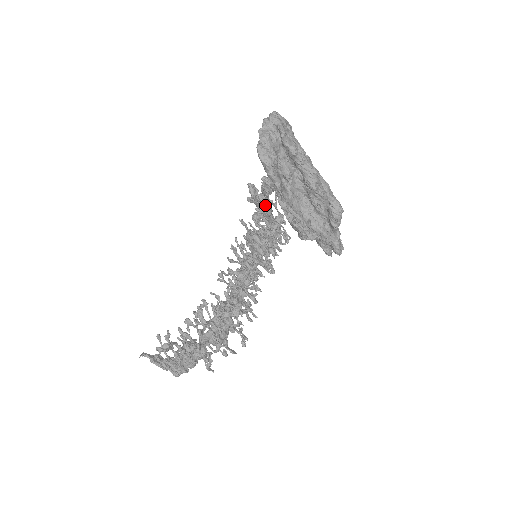
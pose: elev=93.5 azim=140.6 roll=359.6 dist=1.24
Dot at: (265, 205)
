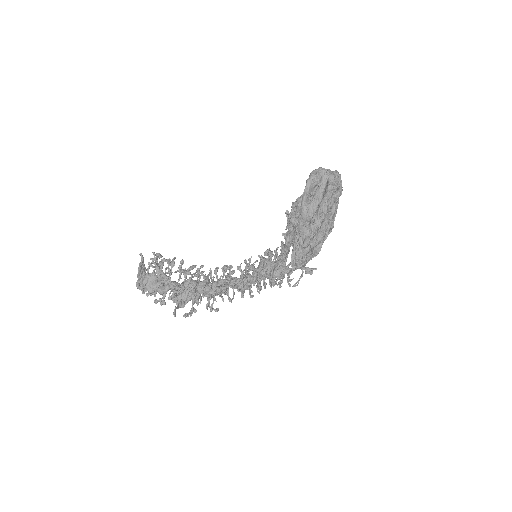
Dot at: (291, 228)
